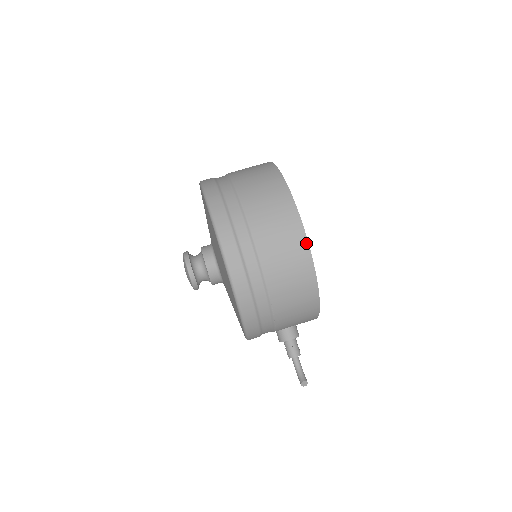
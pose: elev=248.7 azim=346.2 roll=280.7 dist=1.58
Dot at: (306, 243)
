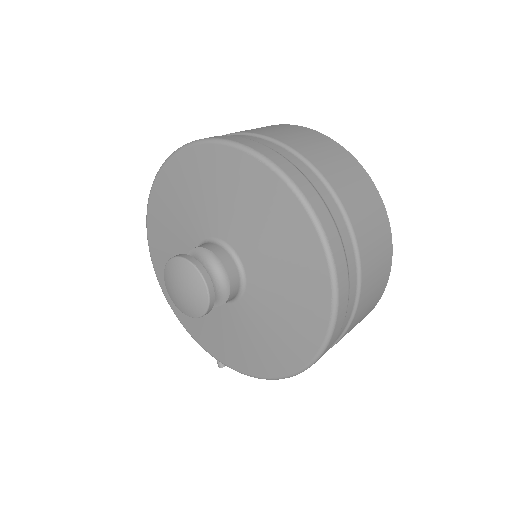
Dot at: occluded
